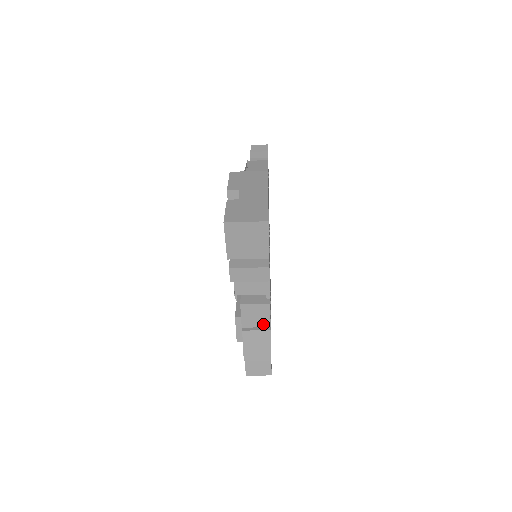
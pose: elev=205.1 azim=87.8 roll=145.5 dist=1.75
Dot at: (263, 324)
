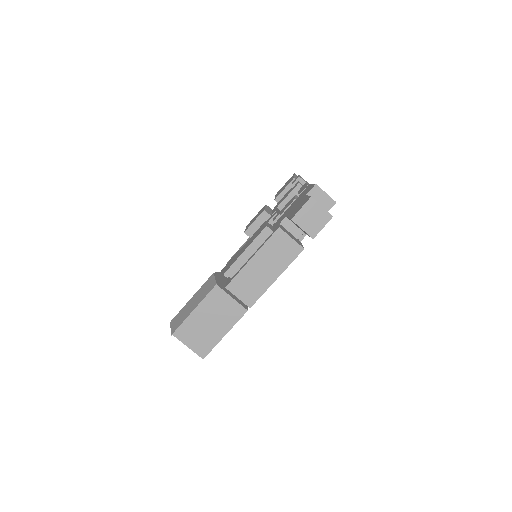
Dot at: occluded
